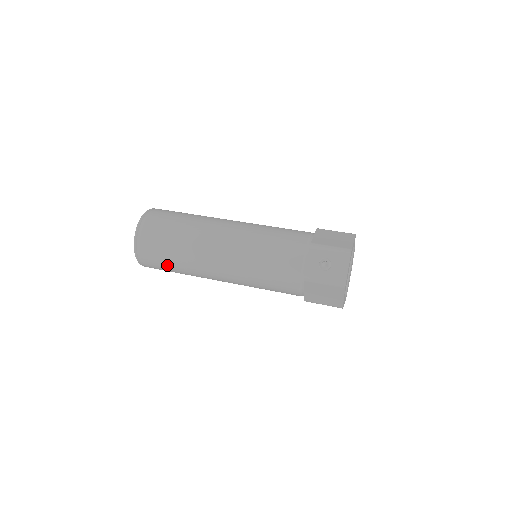
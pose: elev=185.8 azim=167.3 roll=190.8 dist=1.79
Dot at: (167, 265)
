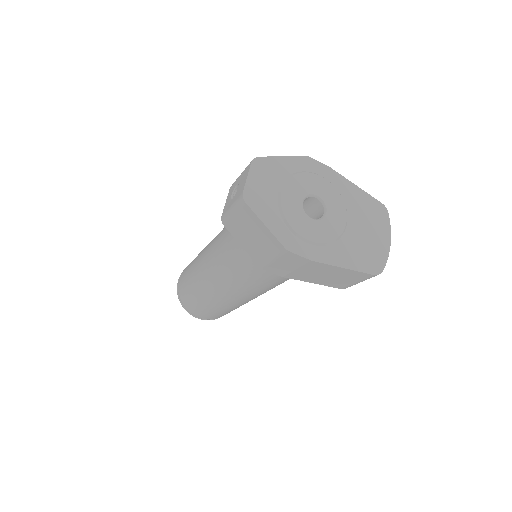
Dot at: (193, 300)
